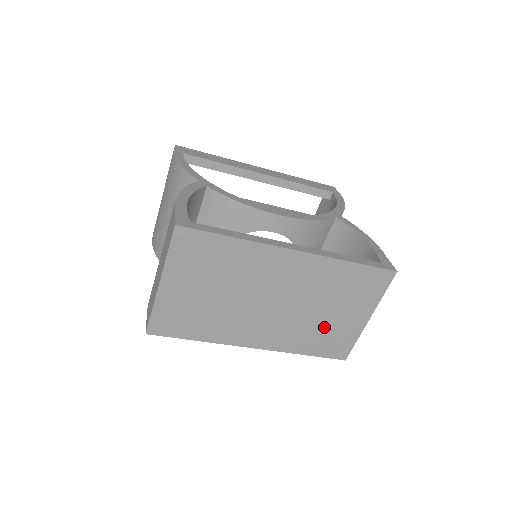
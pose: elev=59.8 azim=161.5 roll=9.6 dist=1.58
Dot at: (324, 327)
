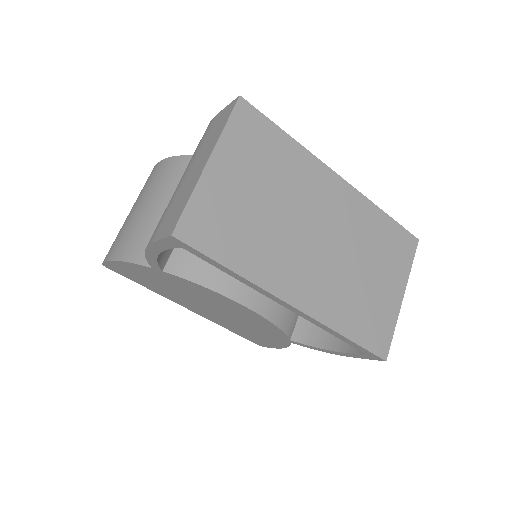
Dot at: (365, 296)
